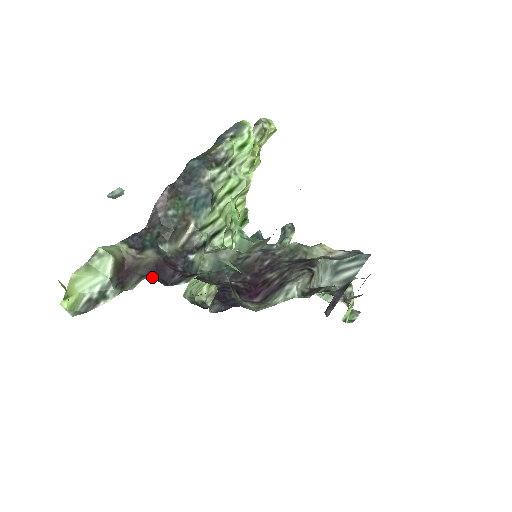
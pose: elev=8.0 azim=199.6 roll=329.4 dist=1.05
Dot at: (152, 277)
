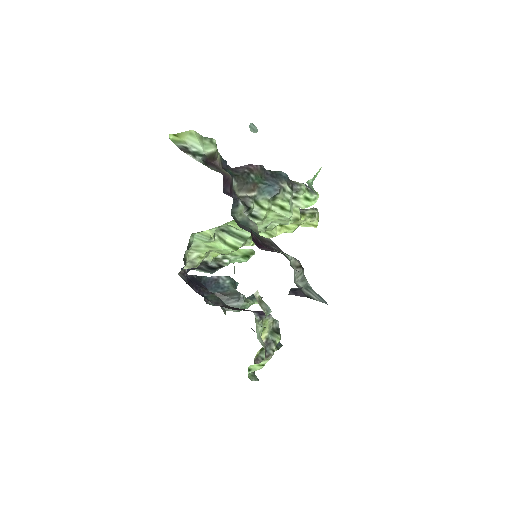
Dot at: (223, 178)
